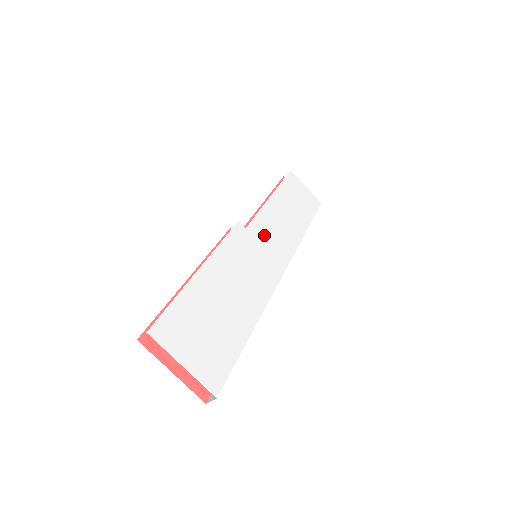
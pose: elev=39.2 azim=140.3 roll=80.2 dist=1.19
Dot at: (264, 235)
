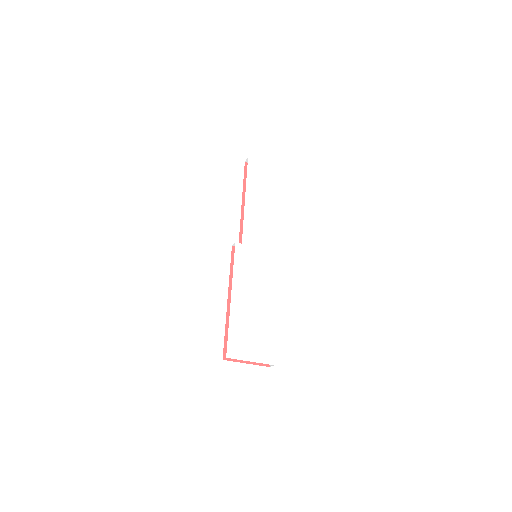
Dot at: (254, 238)
